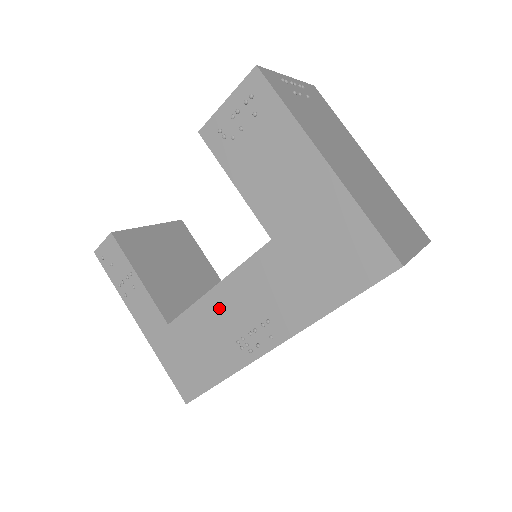
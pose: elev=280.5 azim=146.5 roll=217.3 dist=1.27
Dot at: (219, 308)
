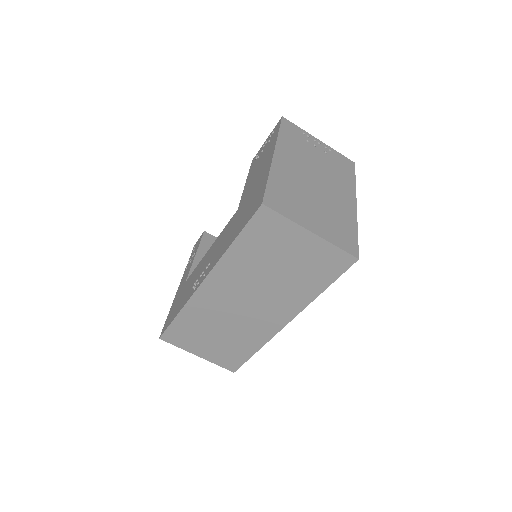
Dot at: (203, 263)
